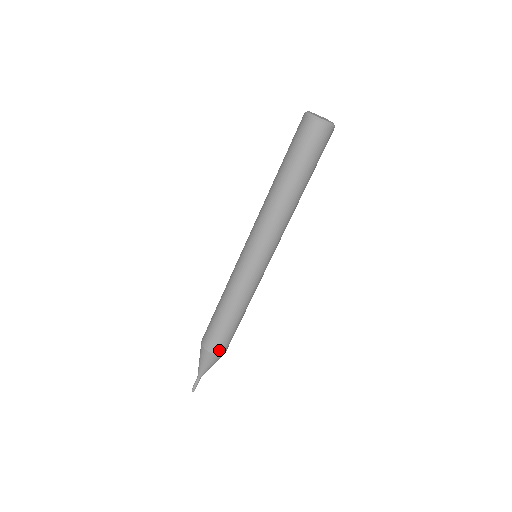
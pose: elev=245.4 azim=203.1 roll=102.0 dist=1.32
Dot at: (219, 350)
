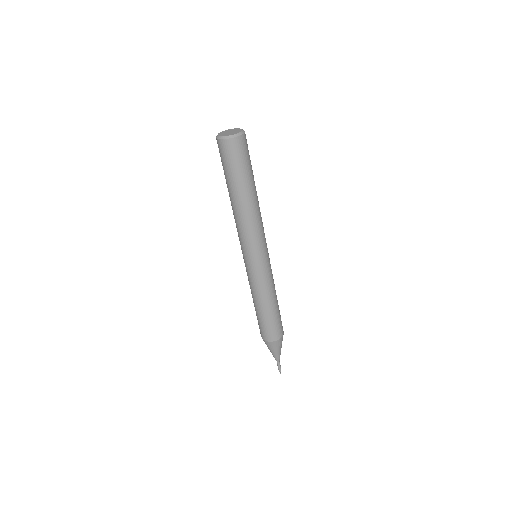
Dot at: (270, 338)
